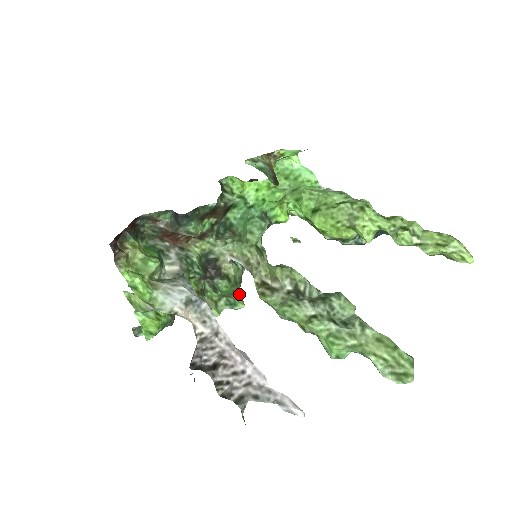
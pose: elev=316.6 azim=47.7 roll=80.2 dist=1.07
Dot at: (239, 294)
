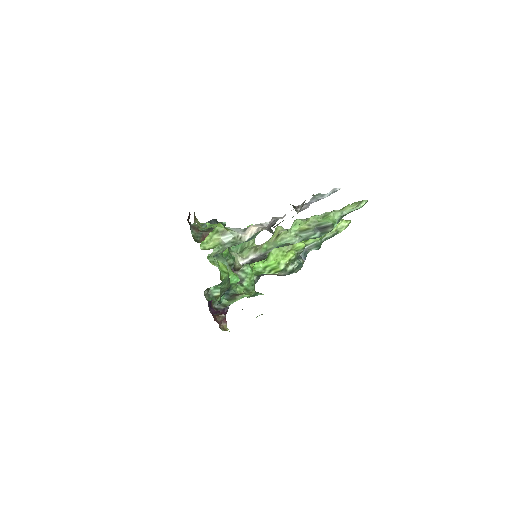
Dot at: (255, 291)
